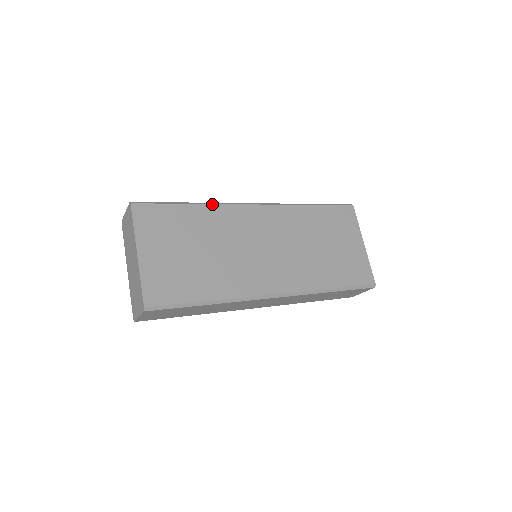
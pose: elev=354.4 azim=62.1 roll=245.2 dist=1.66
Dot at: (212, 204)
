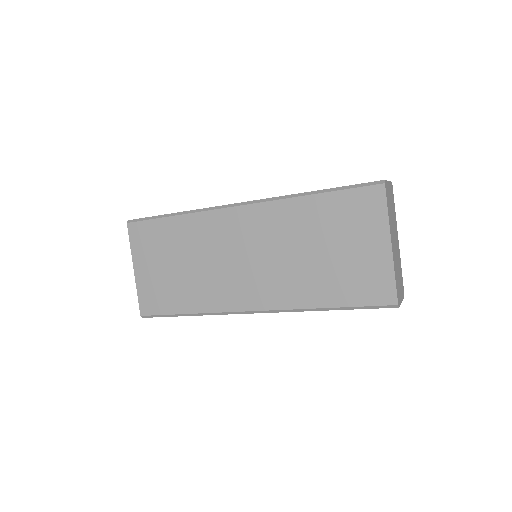
Dot at: (192, 213)
